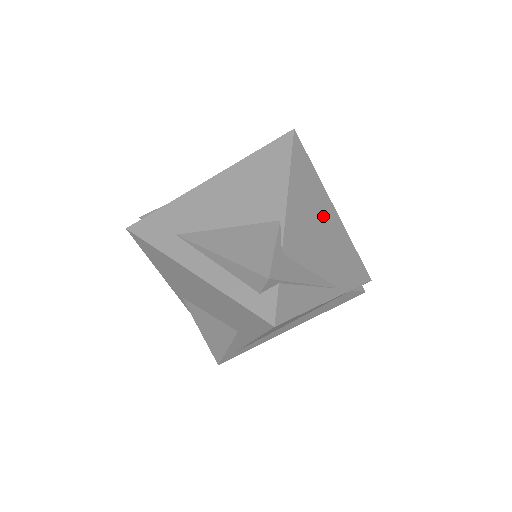
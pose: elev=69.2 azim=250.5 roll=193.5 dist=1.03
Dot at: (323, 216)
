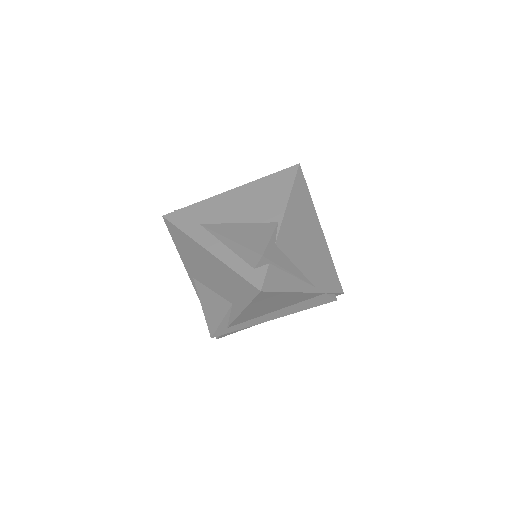
Dot at: (311, 231)
